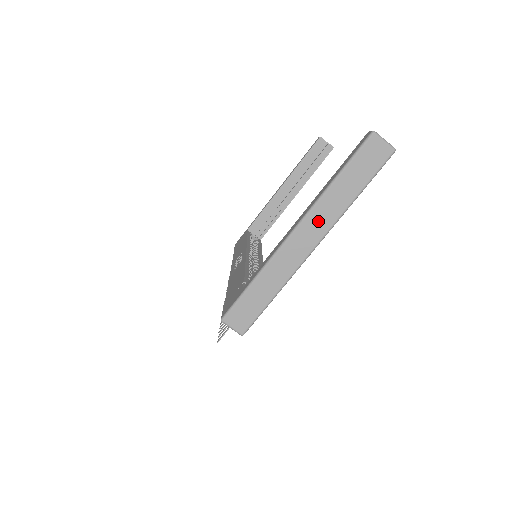
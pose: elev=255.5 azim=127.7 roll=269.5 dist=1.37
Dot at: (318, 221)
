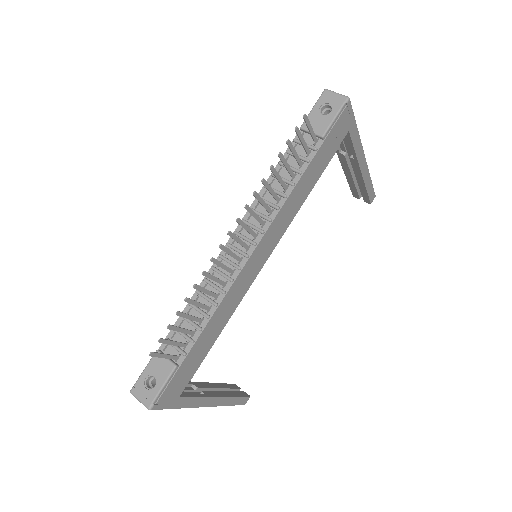
Dot at: occluded
